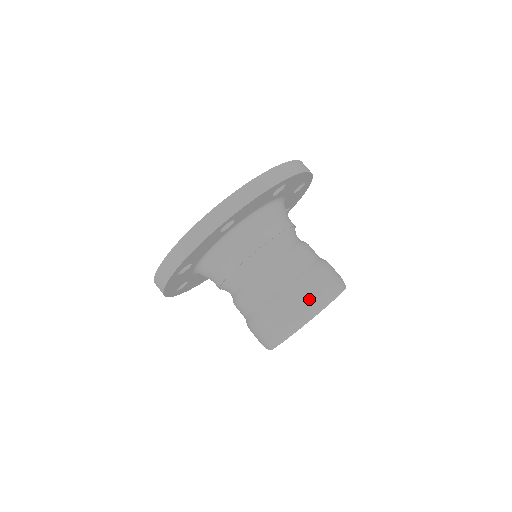
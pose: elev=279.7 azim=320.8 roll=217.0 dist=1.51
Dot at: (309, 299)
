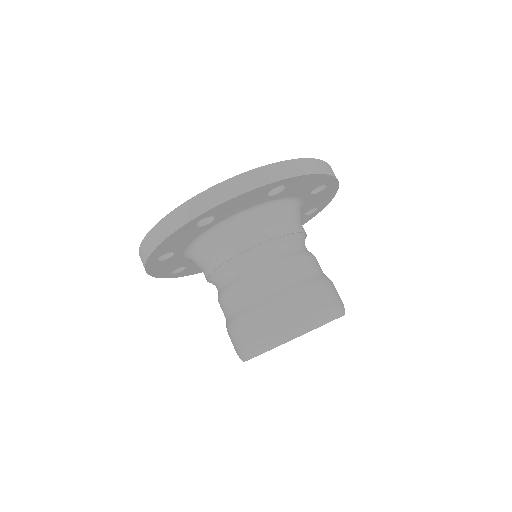
Dot at: (283, 321)
